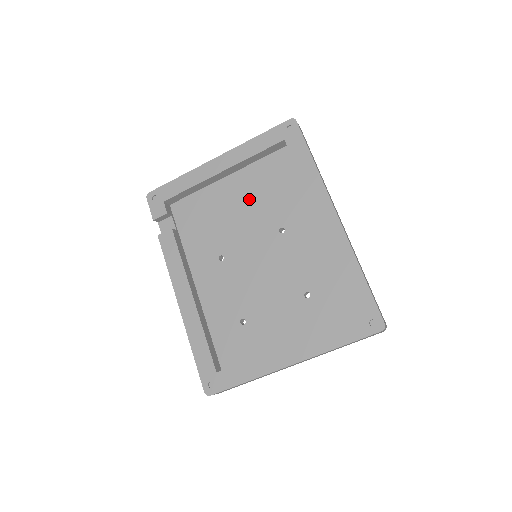
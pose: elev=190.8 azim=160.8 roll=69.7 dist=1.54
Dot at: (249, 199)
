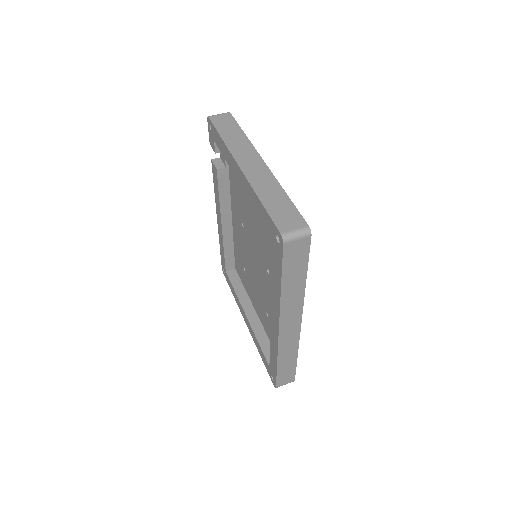
Dot at: (260, 222)
